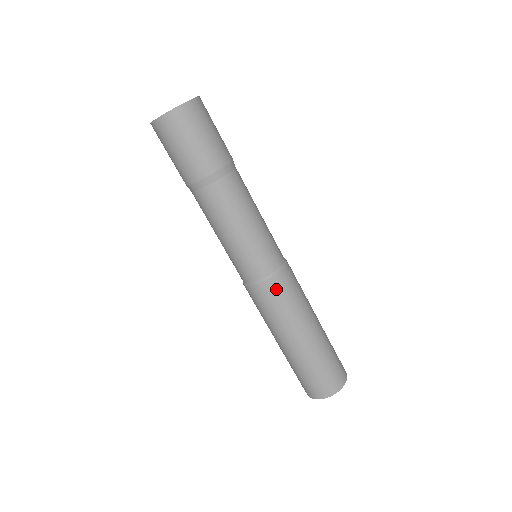
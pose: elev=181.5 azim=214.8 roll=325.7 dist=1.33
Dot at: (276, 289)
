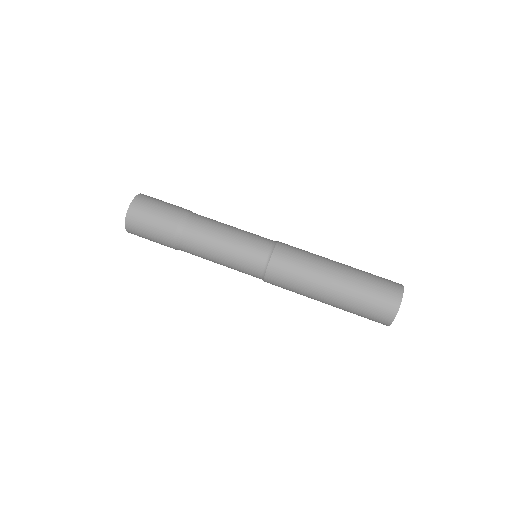
Dot at: (276, 277)
